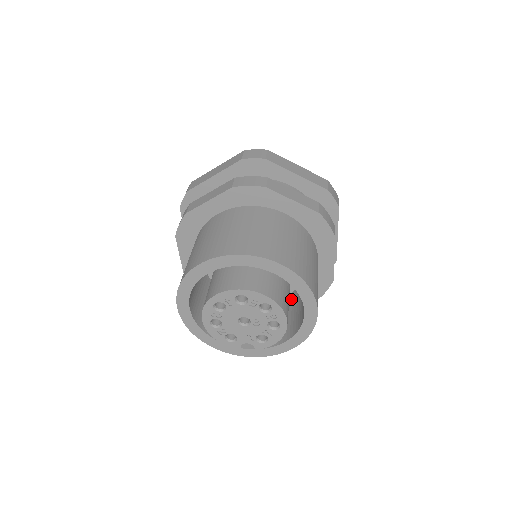
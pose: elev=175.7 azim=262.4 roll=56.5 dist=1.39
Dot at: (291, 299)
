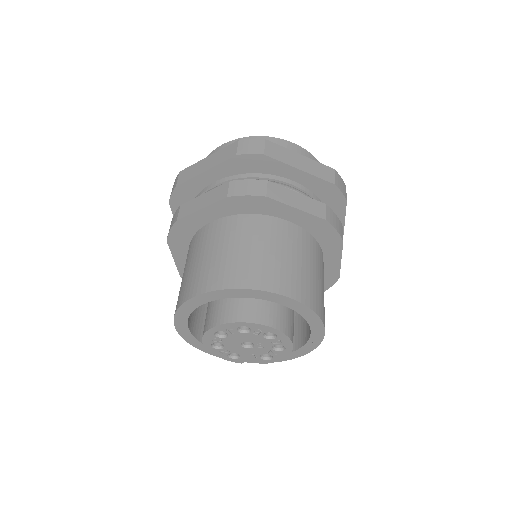
Dot at: occluded
